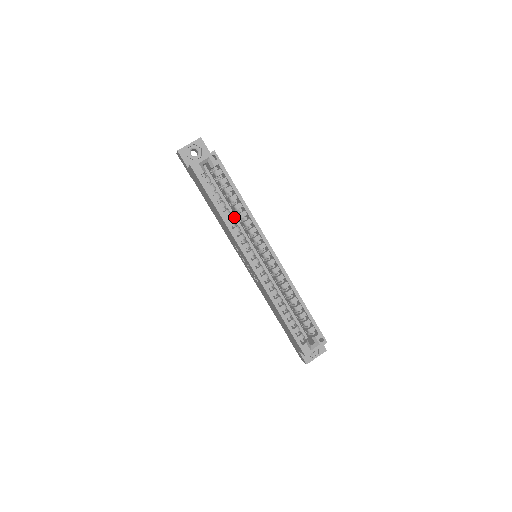
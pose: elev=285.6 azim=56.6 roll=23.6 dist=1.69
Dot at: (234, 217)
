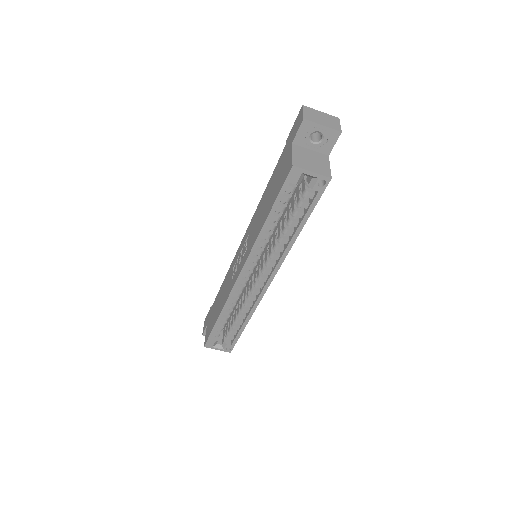
Dot at: occluded
